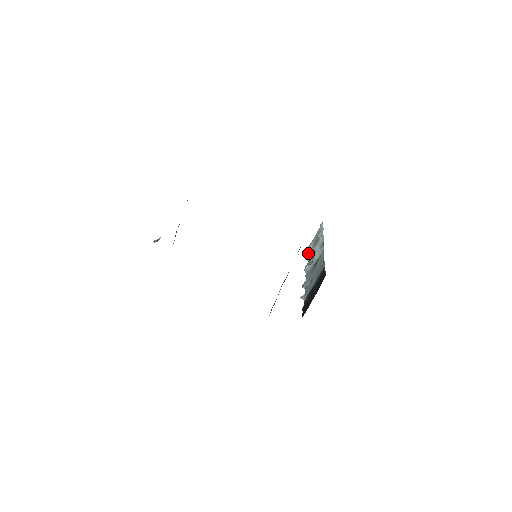
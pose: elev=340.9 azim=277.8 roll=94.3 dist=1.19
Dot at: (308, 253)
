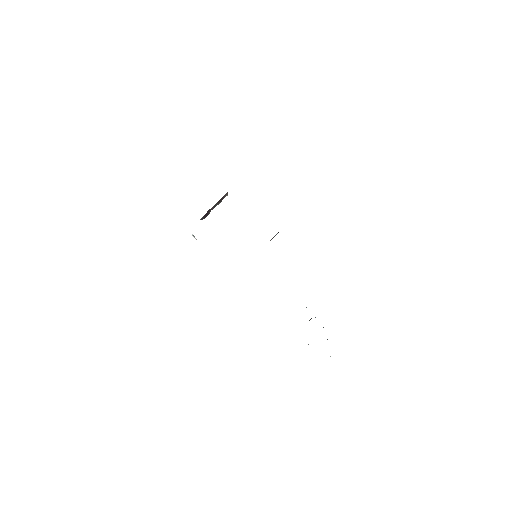
Dot at: occluded
